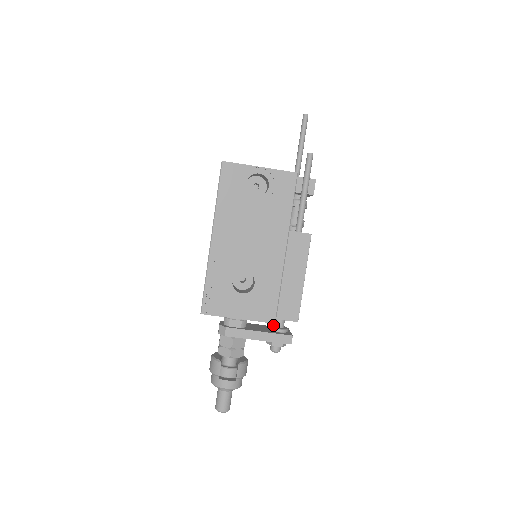
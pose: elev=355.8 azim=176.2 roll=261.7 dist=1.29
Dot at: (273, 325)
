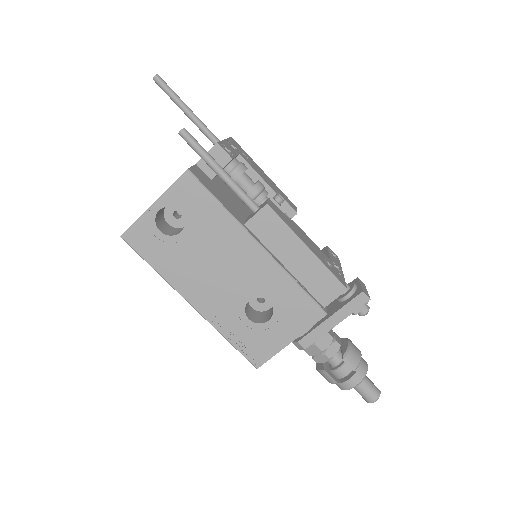
Dot at: occluded
